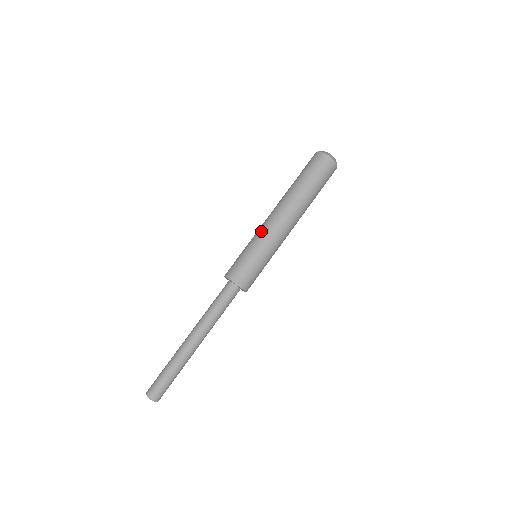
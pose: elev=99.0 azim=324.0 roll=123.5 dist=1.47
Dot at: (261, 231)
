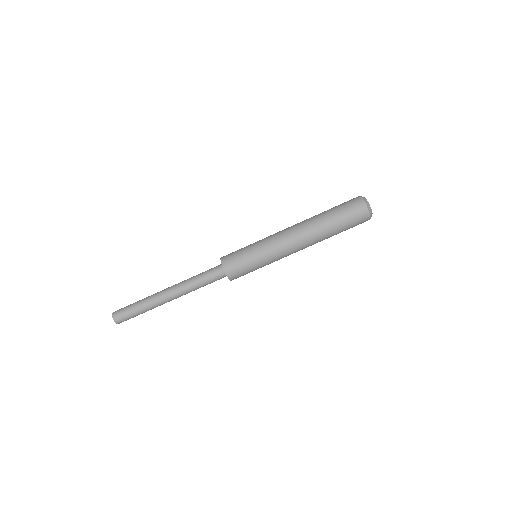
Dot at: (275, 250)
